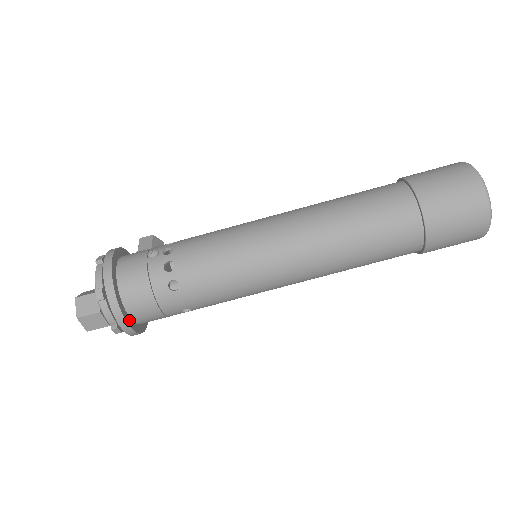
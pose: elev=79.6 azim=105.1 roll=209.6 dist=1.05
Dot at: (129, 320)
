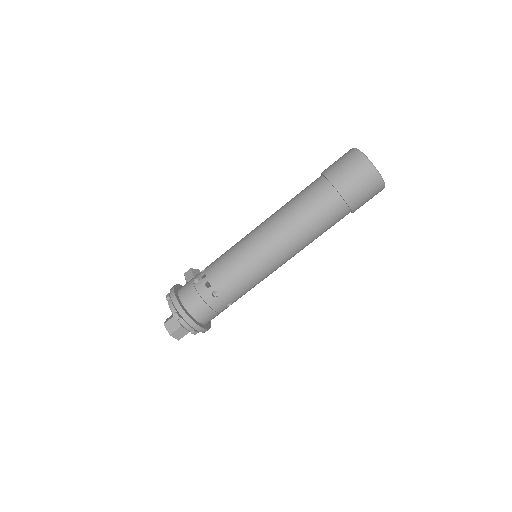
Dot at: (199, 324)
